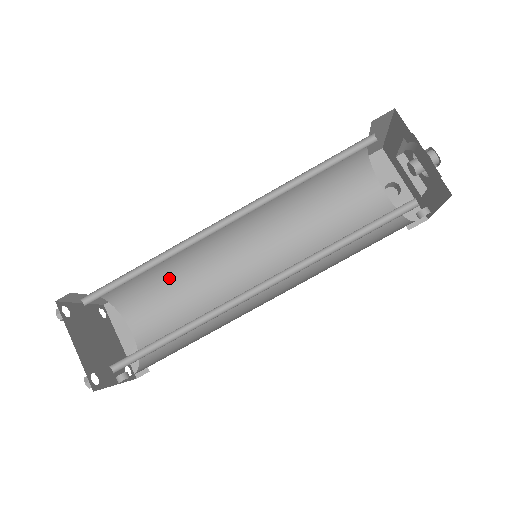
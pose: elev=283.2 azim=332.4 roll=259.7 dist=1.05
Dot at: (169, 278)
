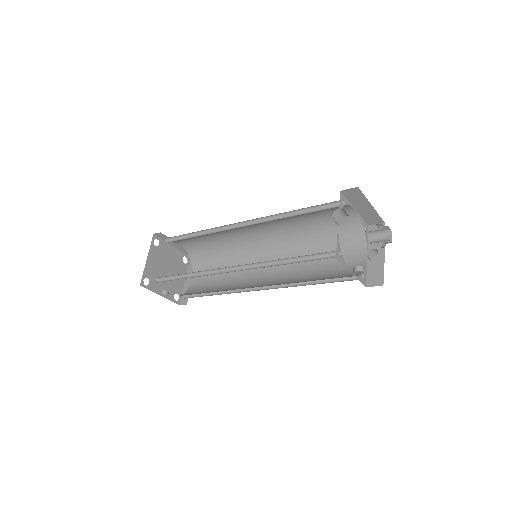
Dot at: (221, 254)
